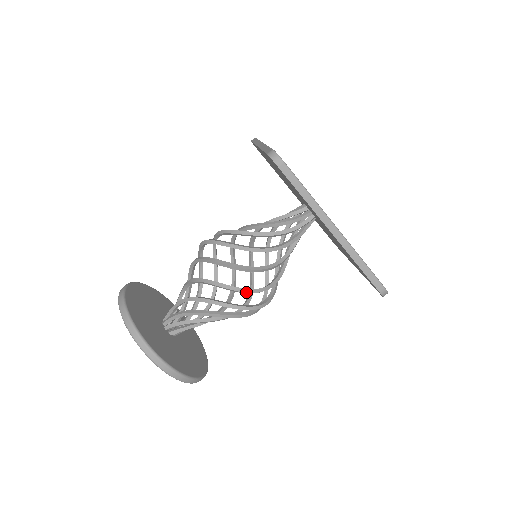
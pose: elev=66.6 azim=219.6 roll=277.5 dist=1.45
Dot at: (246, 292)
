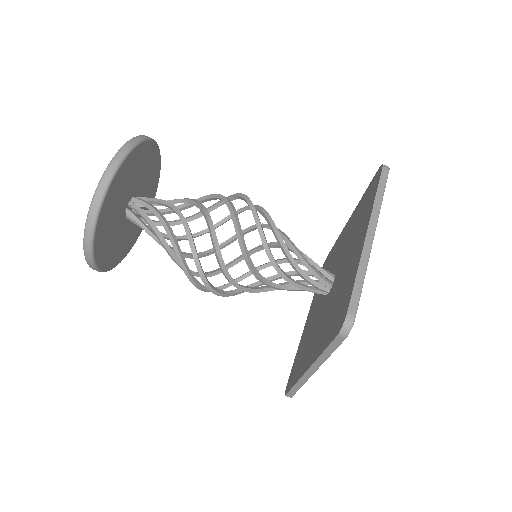
Dot at: occluded
